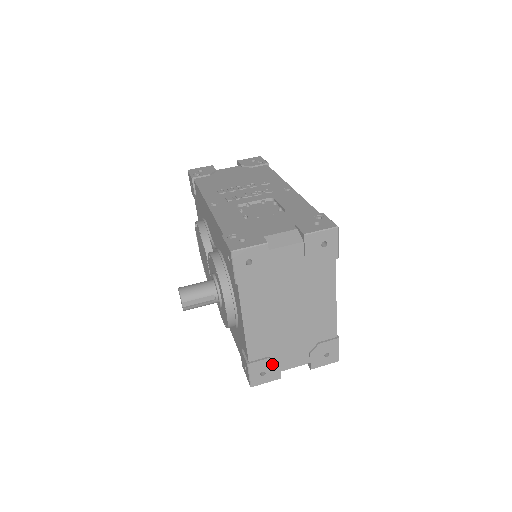
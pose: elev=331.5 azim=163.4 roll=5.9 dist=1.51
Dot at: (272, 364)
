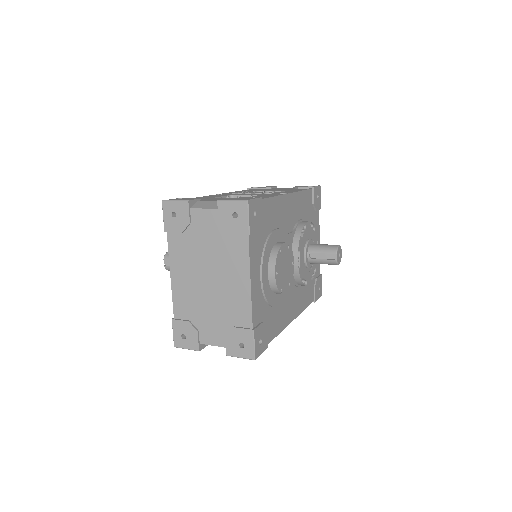
Dot at: (191, 330)
